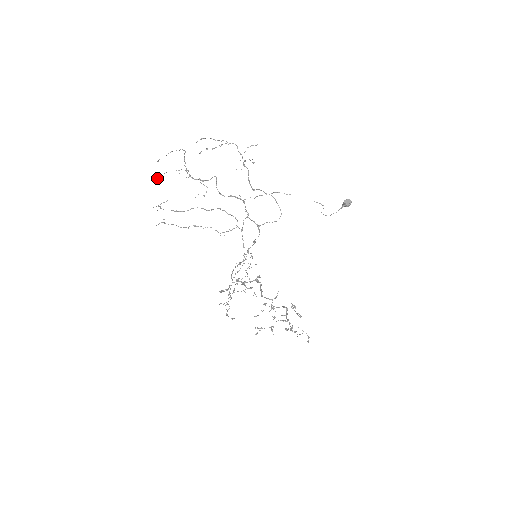
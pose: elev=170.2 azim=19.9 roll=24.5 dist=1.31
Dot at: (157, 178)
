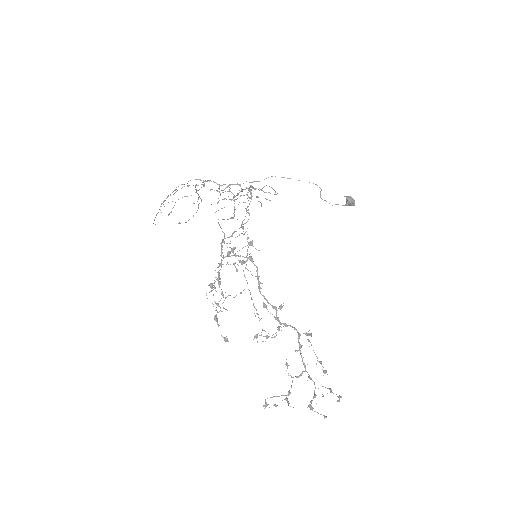
Dot at: occluded
